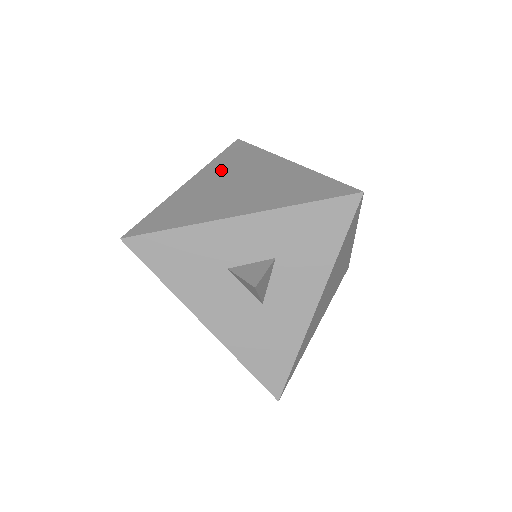
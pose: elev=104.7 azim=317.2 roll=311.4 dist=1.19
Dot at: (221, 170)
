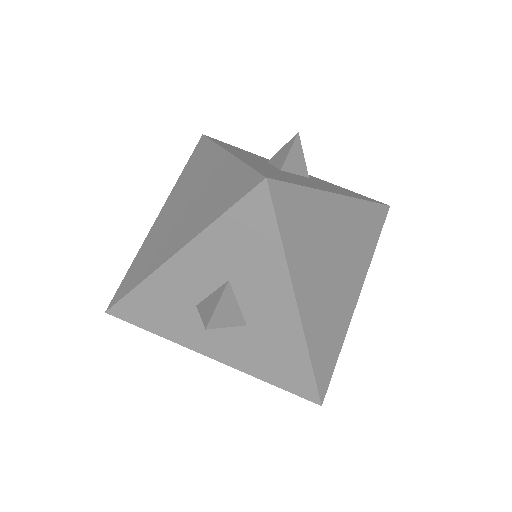
Dot at: (179, 190)
